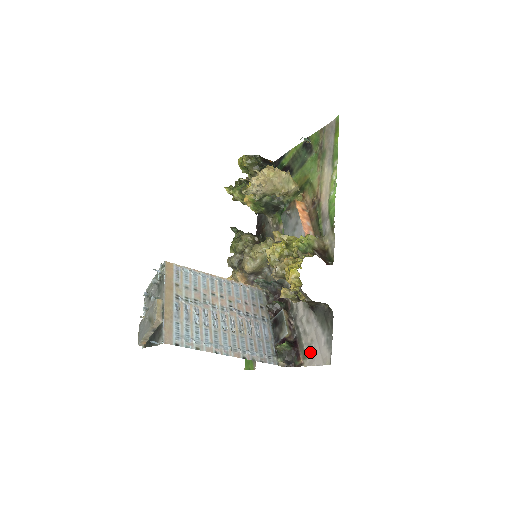
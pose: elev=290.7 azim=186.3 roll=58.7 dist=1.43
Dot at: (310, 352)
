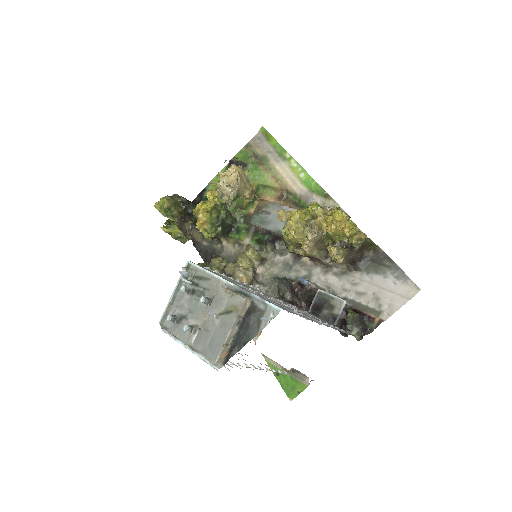
Dot at: (382, 303)
